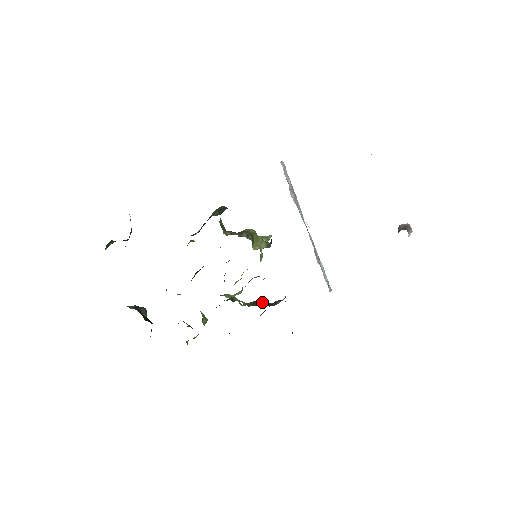
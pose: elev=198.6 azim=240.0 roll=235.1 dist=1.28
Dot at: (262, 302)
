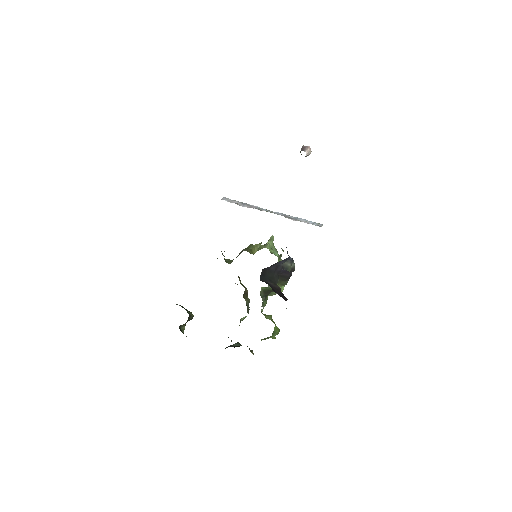
Dot at: occluded
